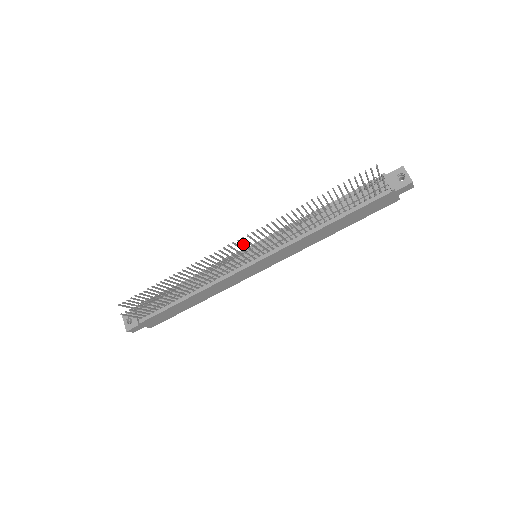
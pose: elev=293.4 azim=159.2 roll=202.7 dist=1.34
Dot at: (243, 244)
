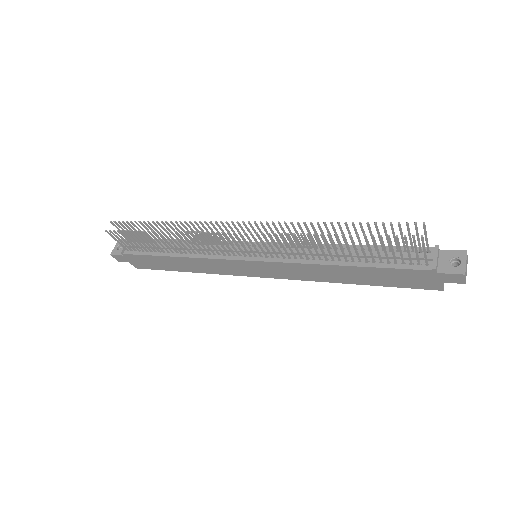
Dot at: (244, 231)
